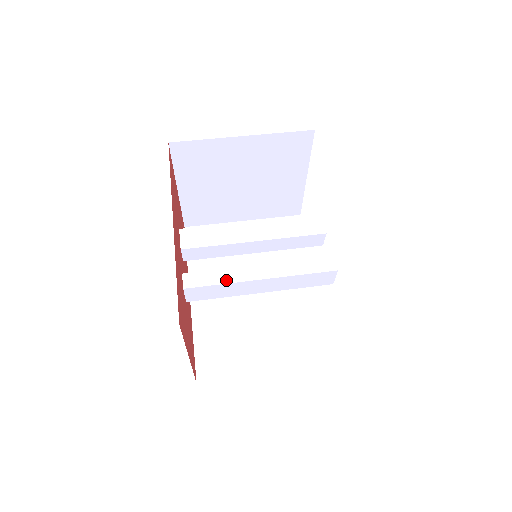
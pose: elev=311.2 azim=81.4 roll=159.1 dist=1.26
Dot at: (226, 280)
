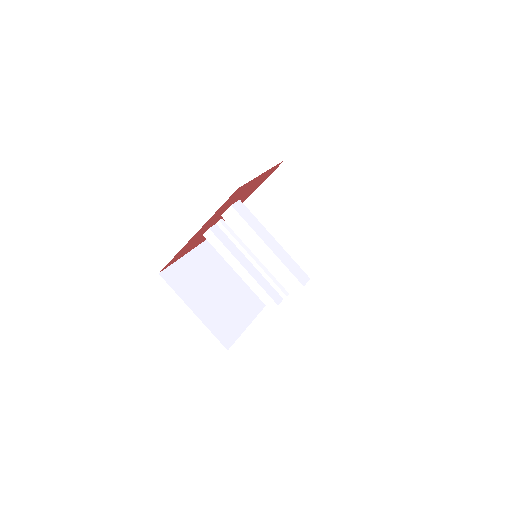
Dot at: (223, 254)
